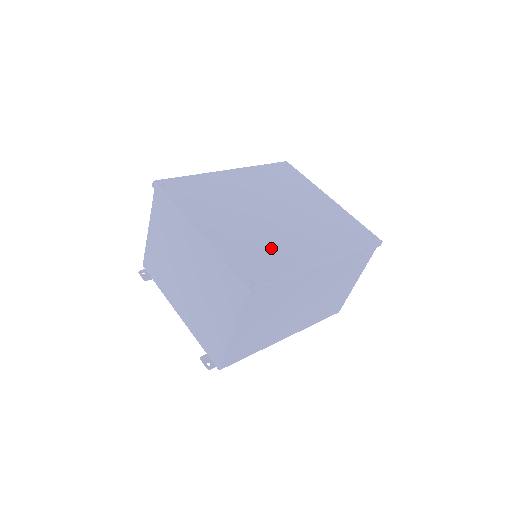
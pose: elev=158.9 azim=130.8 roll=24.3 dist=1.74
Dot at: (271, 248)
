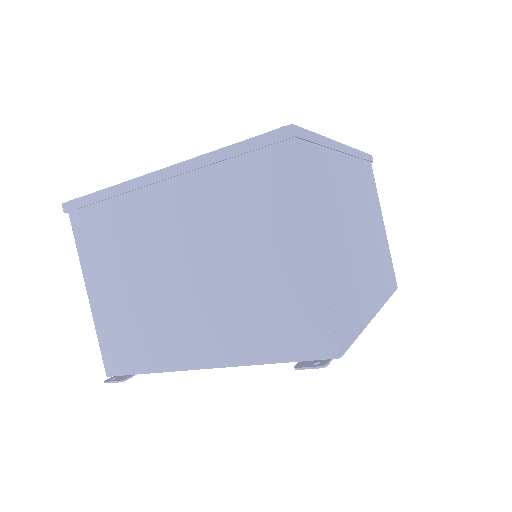
Dot at: occluded
